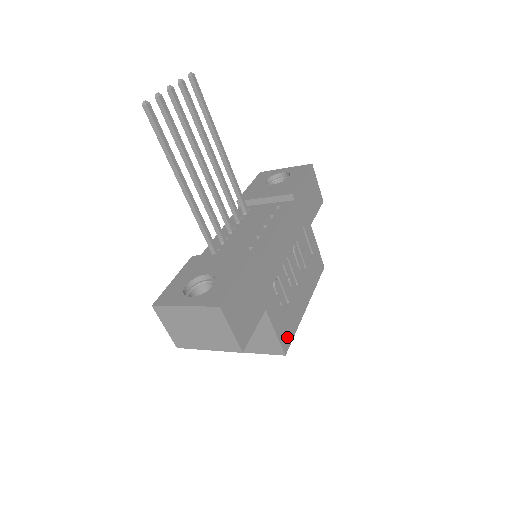
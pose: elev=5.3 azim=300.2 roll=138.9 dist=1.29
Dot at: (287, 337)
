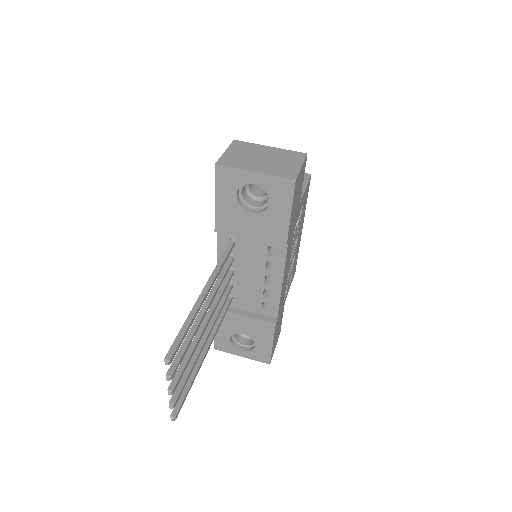
Dot at: (295, 268)
